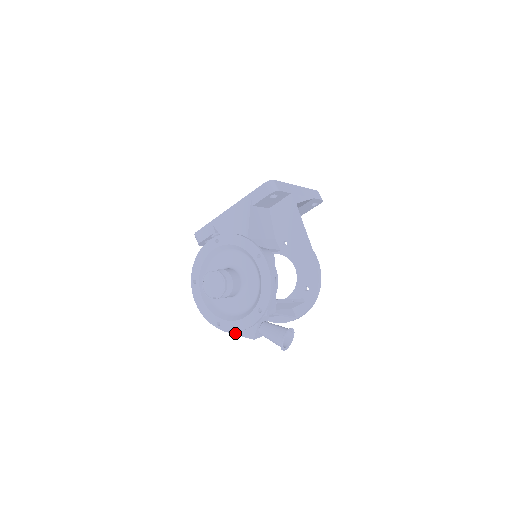
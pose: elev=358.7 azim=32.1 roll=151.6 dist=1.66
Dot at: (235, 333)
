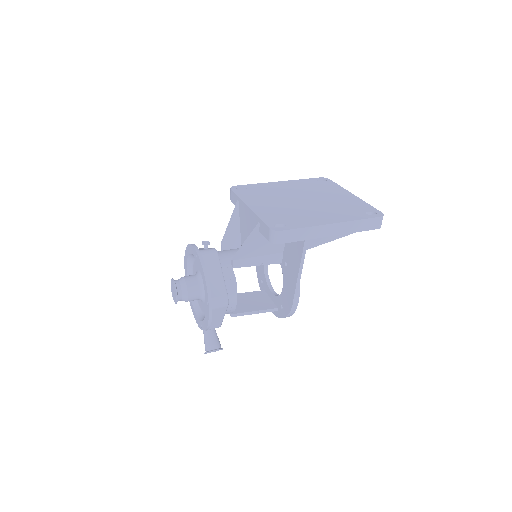
Dot at: occluded
